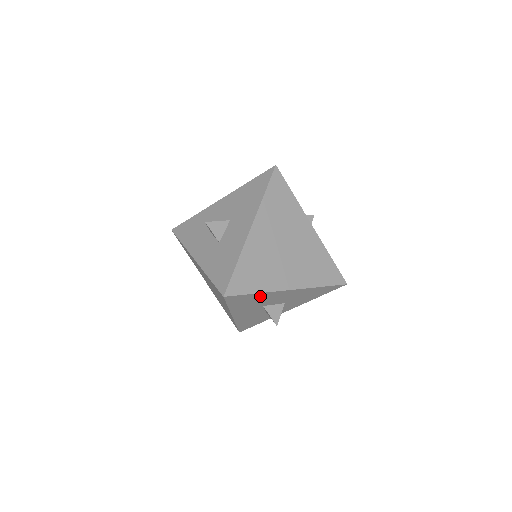
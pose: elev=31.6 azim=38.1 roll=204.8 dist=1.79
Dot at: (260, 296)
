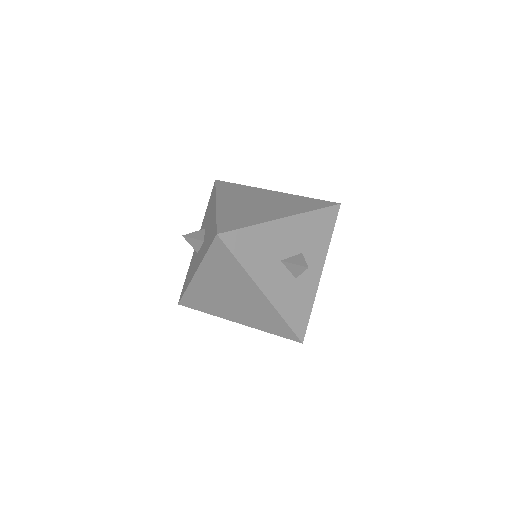
Dot at: (259, 234)
